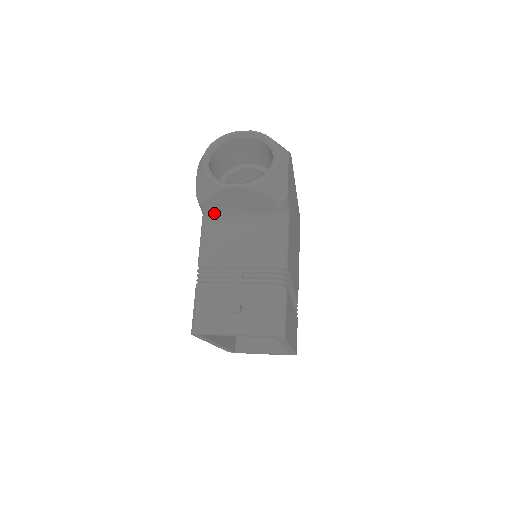
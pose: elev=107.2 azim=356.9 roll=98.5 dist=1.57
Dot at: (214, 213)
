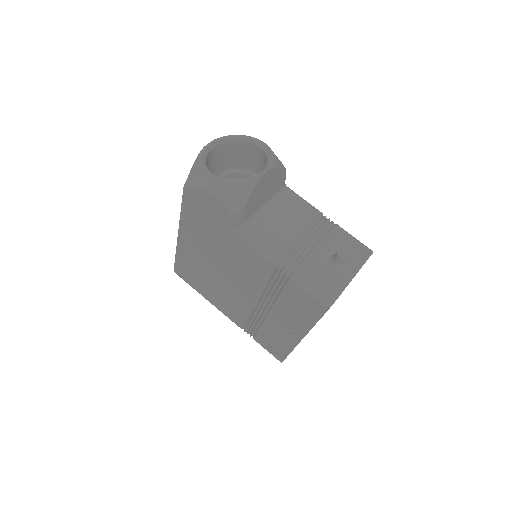
Dot at: (248, 217)
